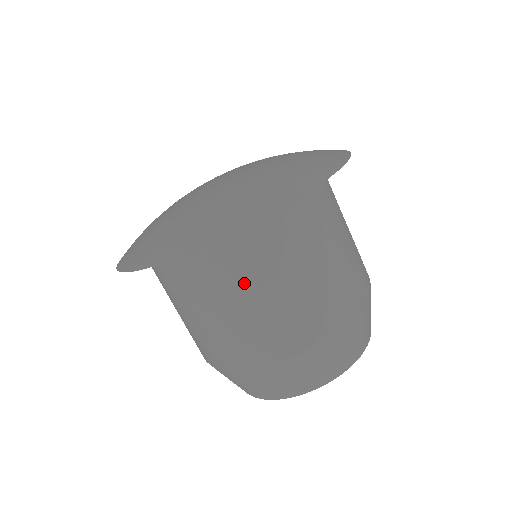
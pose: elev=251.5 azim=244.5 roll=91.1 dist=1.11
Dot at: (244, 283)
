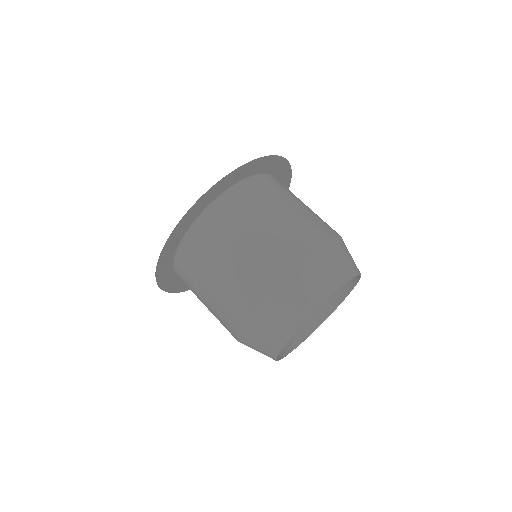
Dot at: (212, 257)
